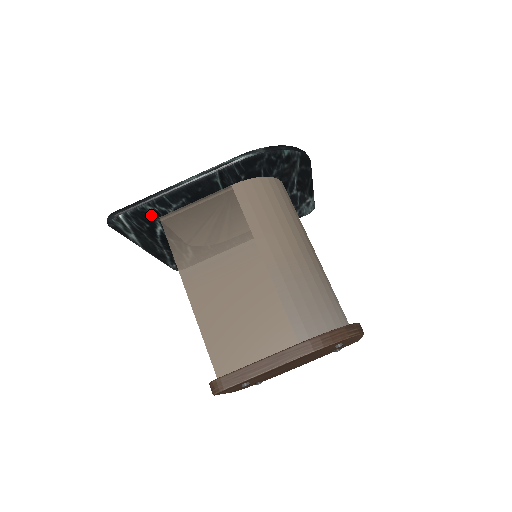
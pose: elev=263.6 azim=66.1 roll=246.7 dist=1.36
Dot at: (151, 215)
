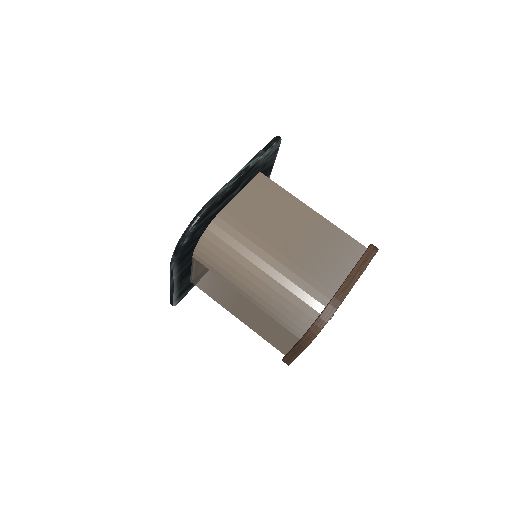
Dot at: (185, 288)
